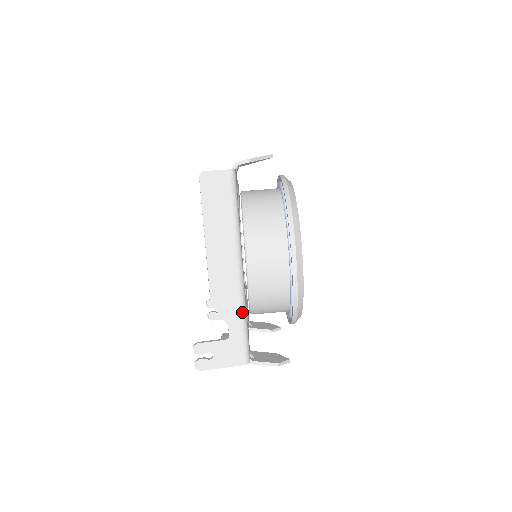
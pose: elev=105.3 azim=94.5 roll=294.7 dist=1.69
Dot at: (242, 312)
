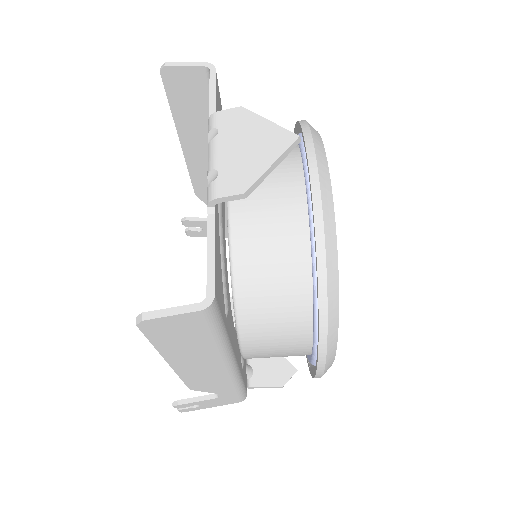
Dot at: (236, 385)
